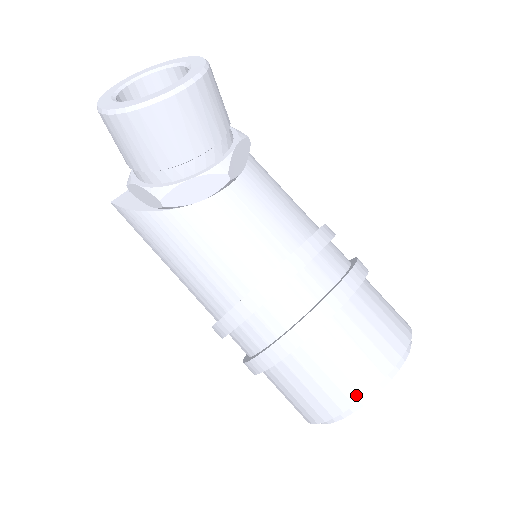
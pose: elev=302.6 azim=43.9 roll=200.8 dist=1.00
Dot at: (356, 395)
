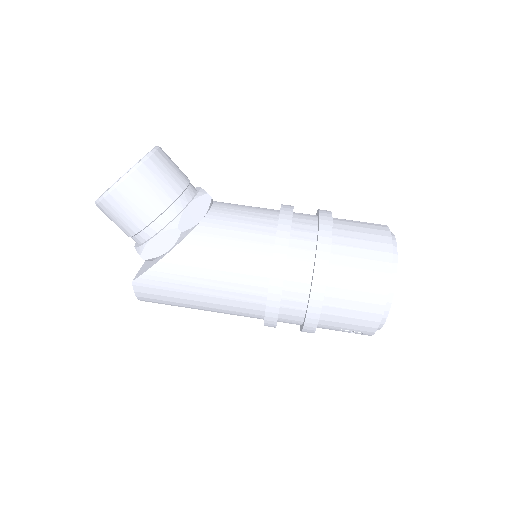
Dot at: (387, 256)
